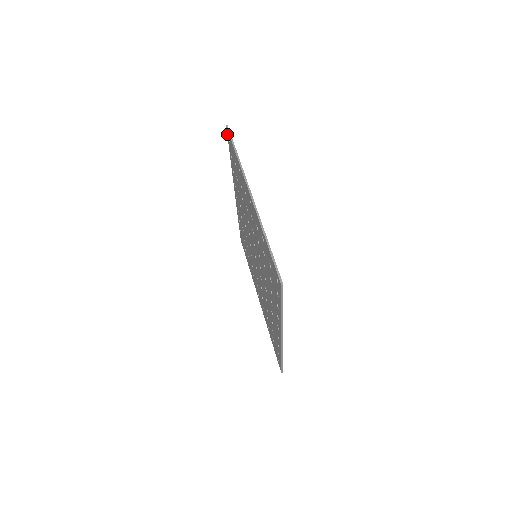
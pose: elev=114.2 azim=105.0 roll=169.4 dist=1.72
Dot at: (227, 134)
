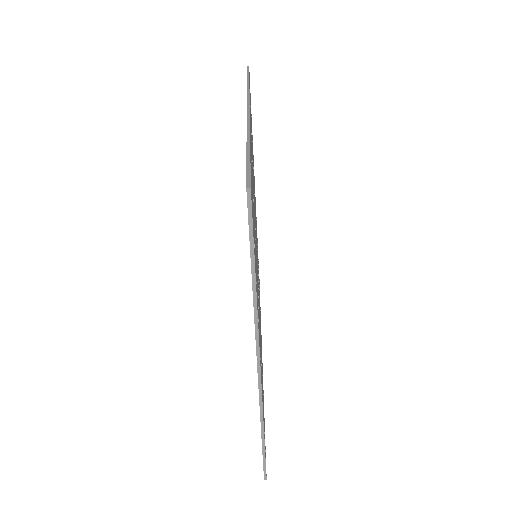
Dot at: occluded
